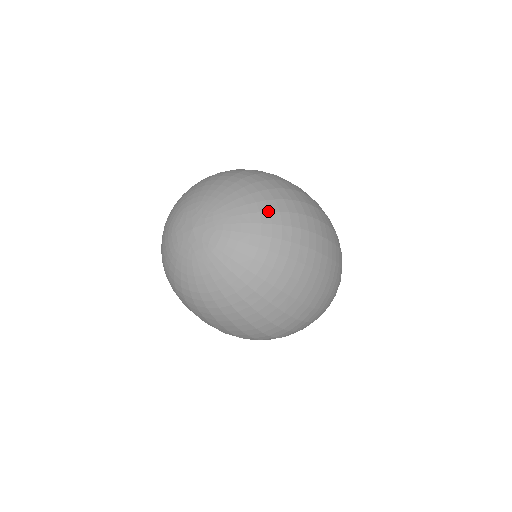
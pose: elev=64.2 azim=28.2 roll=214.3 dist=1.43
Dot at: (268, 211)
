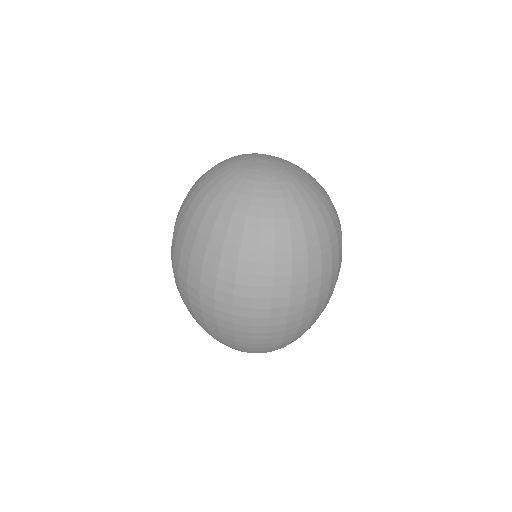
Dot at: (326, 198)
